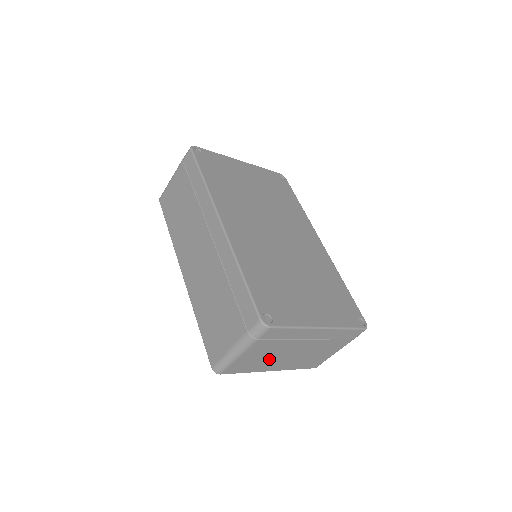
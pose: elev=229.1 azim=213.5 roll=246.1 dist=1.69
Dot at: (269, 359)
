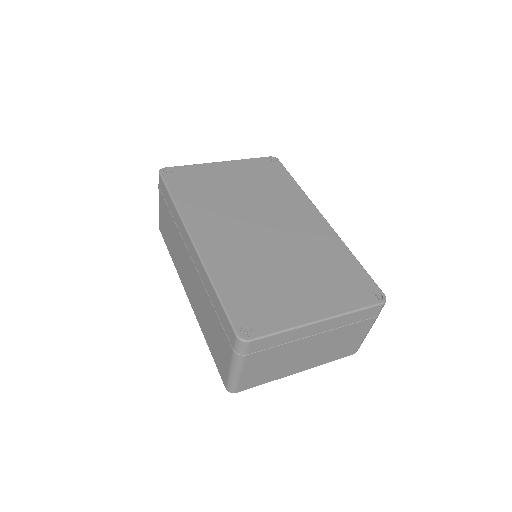
Dot at: (282, 365)
